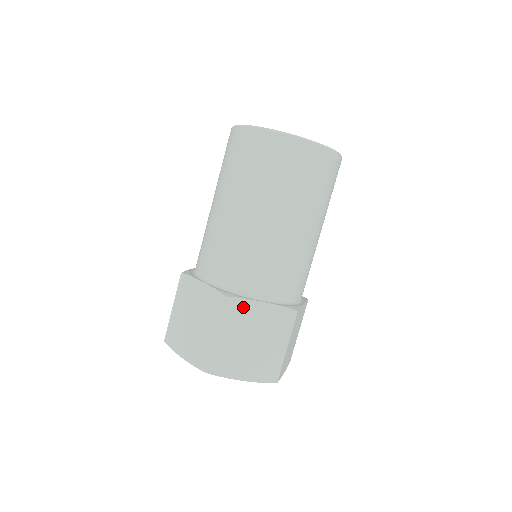
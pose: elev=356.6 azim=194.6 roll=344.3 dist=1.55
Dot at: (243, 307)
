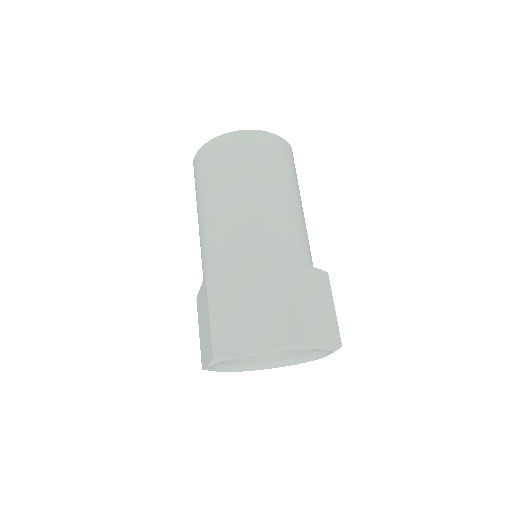
Dot at: (225, 280)
